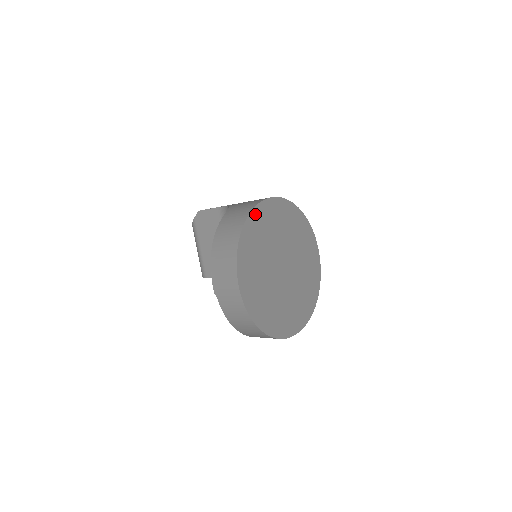
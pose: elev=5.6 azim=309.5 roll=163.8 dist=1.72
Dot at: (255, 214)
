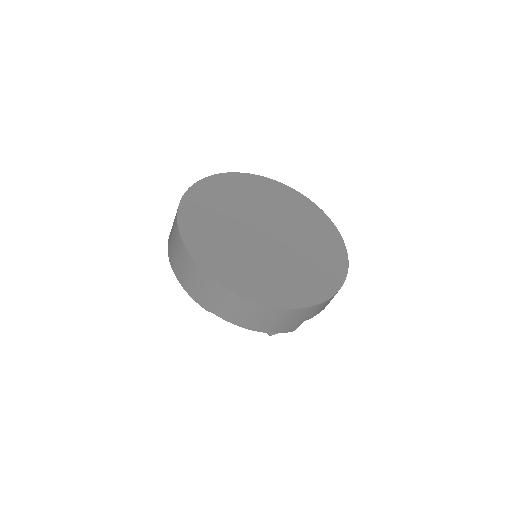
Dot at: (187, 204)
